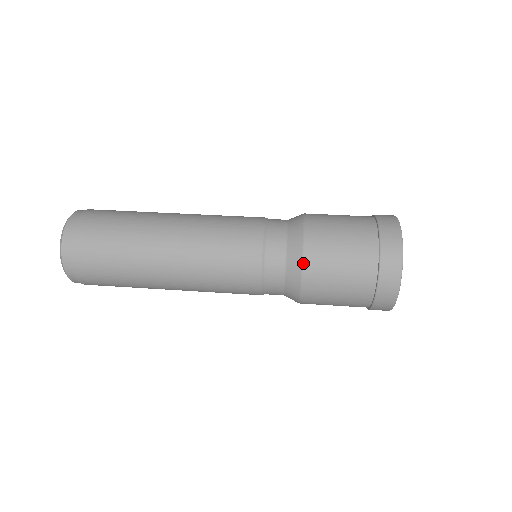
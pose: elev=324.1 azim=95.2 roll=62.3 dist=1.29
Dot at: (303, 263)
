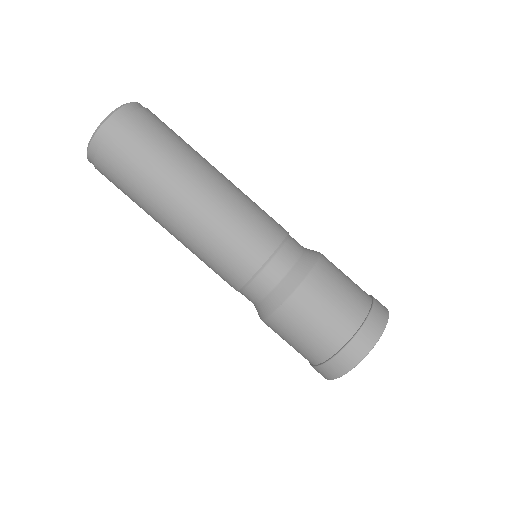
Dot at: occluded
